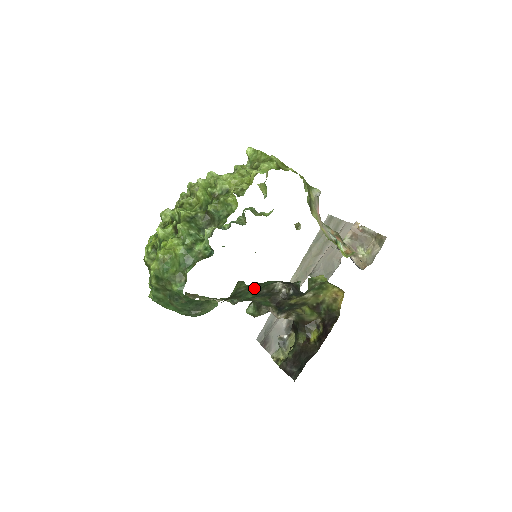
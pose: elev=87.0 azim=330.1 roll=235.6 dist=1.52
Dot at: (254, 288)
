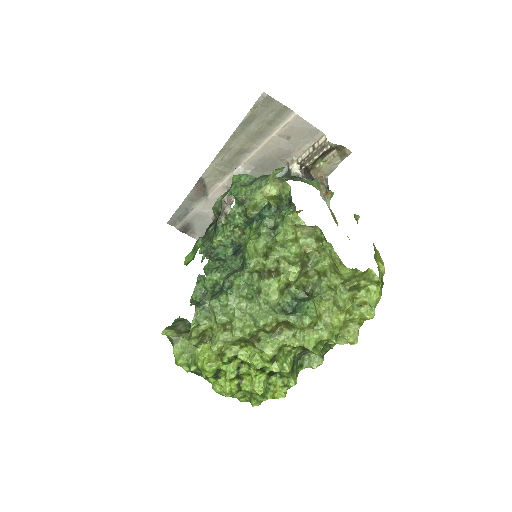
Dot at: occluded
